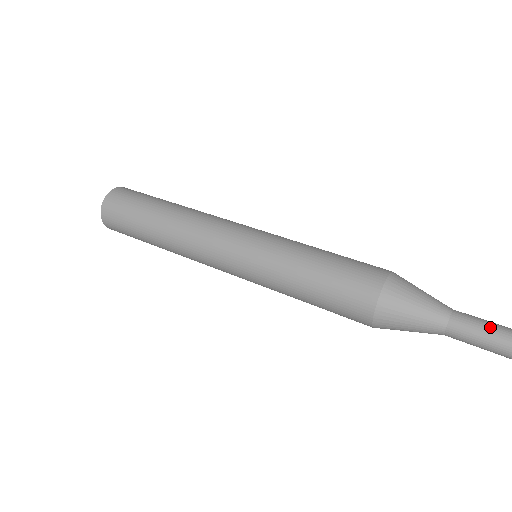
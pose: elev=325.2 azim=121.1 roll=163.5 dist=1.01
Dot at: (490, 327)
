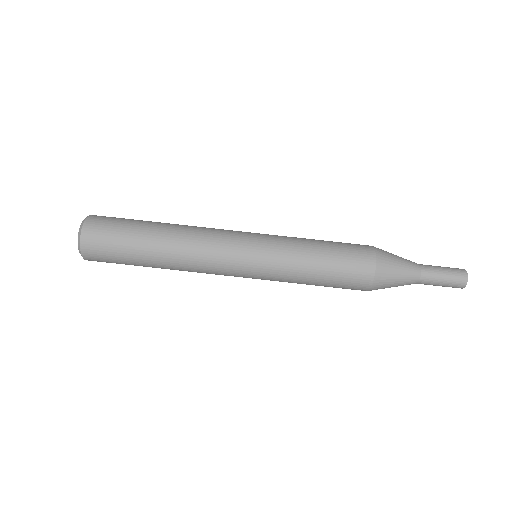
Dot at: (447, 273)
